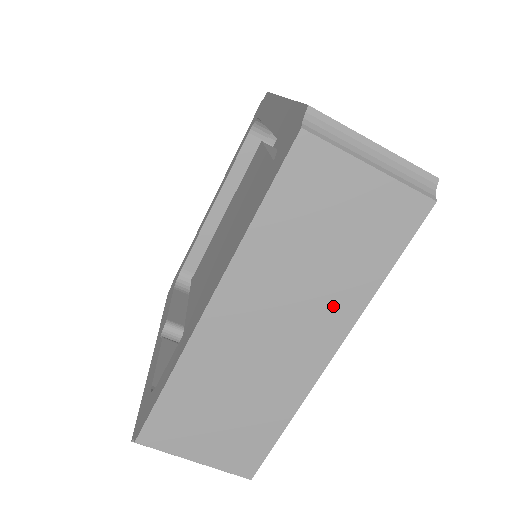
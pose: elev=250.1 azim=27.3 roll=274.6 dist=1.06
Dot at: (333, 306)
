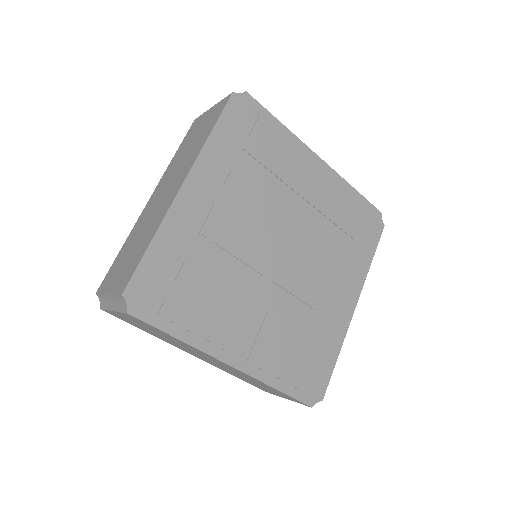
Dot at: (189, 162)
